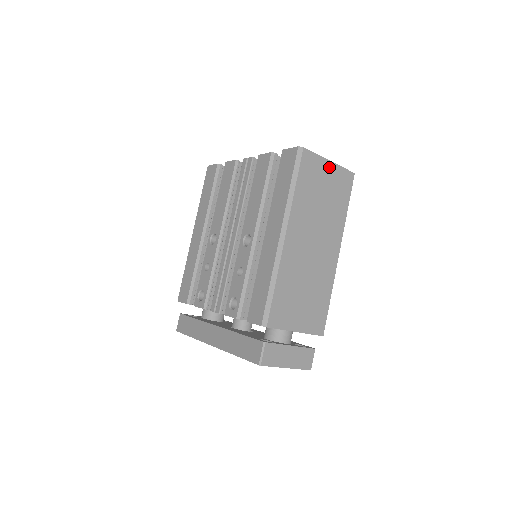
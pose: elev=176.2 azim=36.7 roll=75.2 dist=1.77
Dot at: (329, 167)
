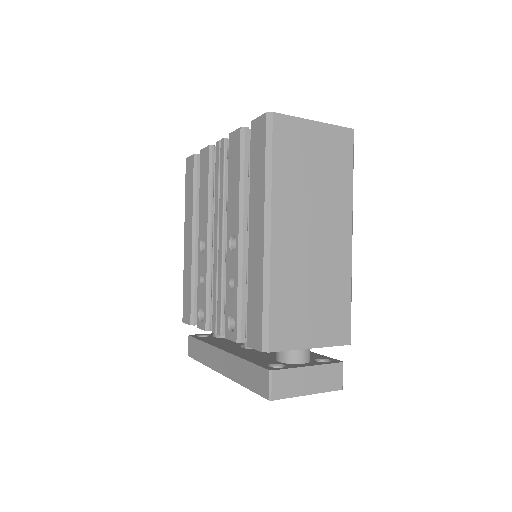
Dot at: (315, 129)
